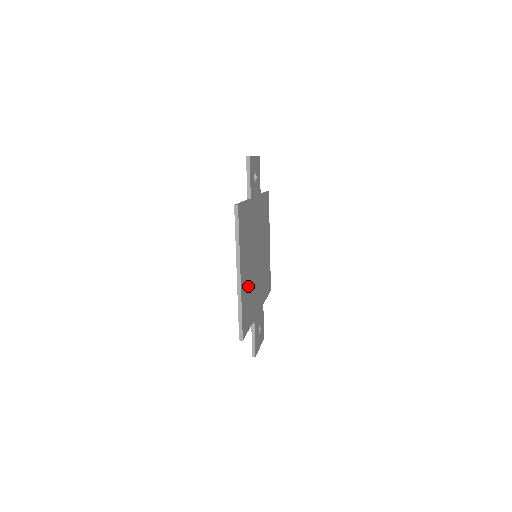
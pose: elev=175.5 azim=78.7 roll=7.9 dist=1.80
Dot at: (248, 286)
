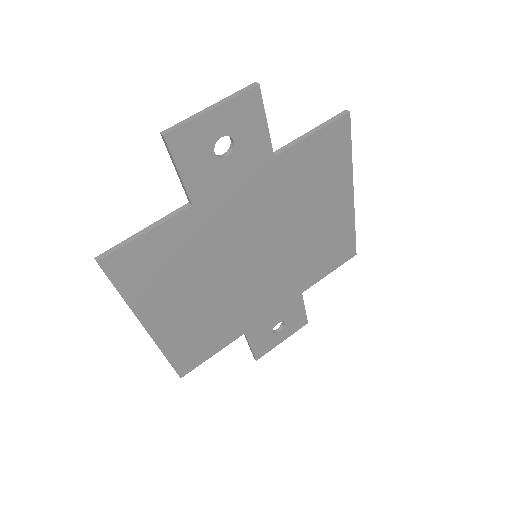
Dot at: (200, 318)
